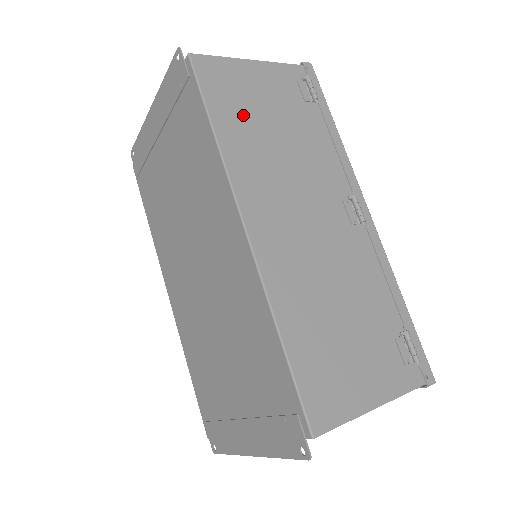
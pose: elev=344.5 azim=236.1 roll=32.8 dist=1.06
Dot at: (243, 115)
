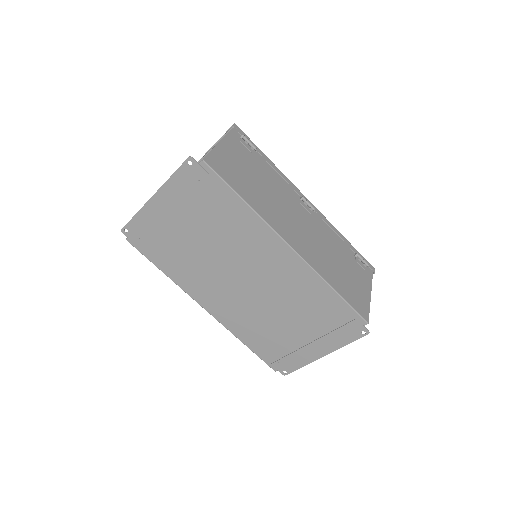
Dot at: (245, 183)
